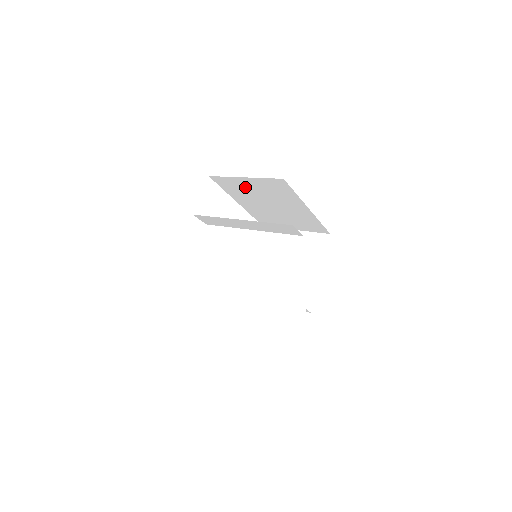
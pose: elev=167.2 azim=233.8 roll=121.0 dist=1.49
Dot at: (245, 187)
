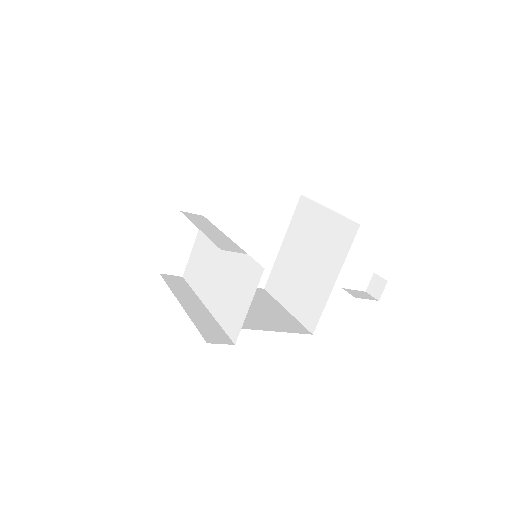
Dot at: occluded
